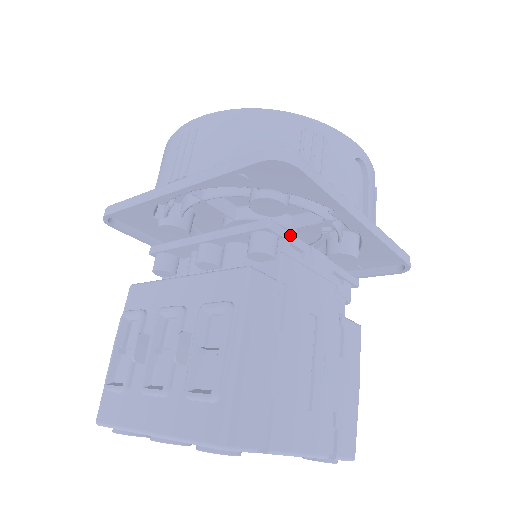
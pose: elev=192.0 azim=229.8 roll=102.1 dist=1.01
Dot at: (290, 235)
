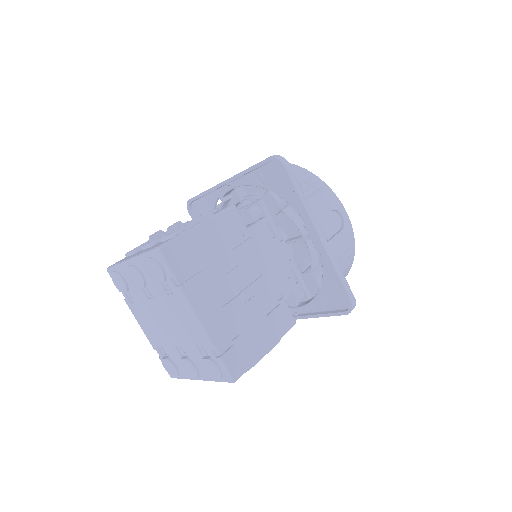
Dot at: (271, 219)
